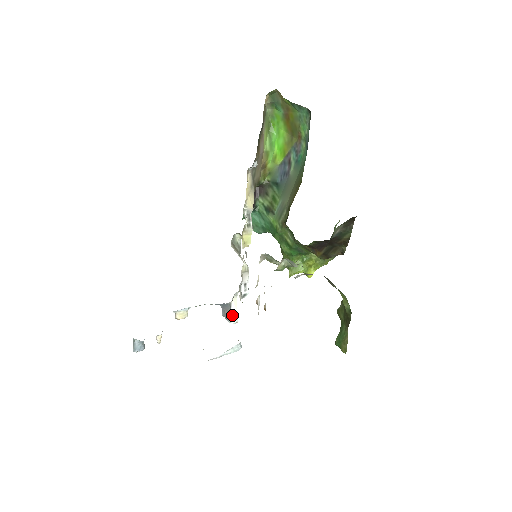
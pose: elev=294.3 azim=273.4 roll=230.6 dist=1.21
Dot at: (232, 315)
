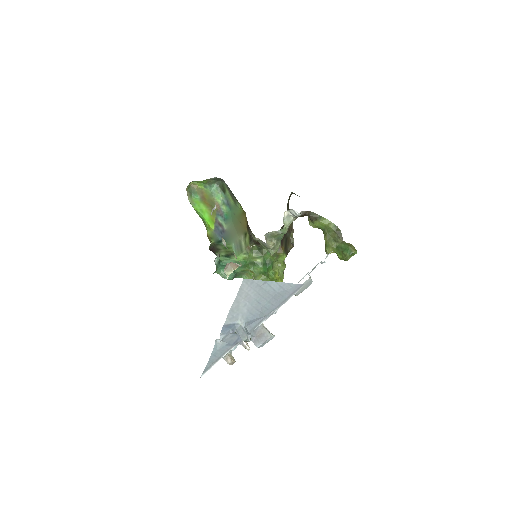
Dot at: (267, 330)
